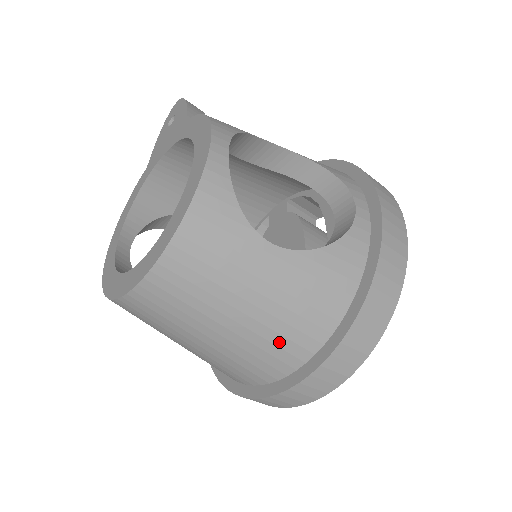
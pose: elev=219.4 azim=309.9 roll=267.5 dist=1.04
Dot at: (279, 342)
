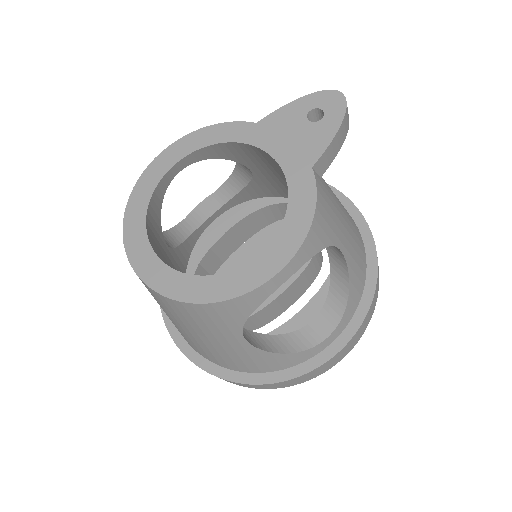
Dot at: (199, 348)
